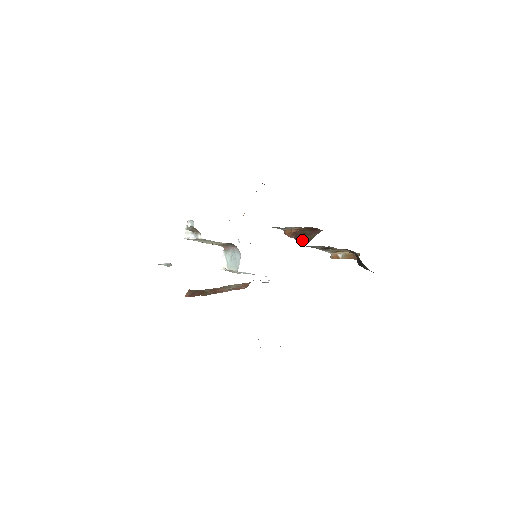
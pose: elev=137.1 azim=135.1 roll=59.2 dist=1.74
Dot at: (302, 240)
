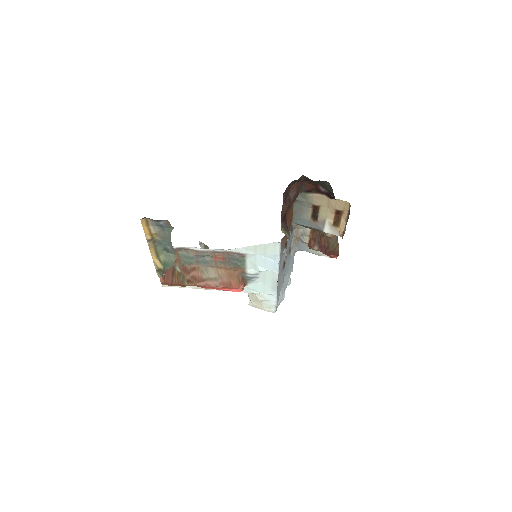
Dot at: (330, 251)
